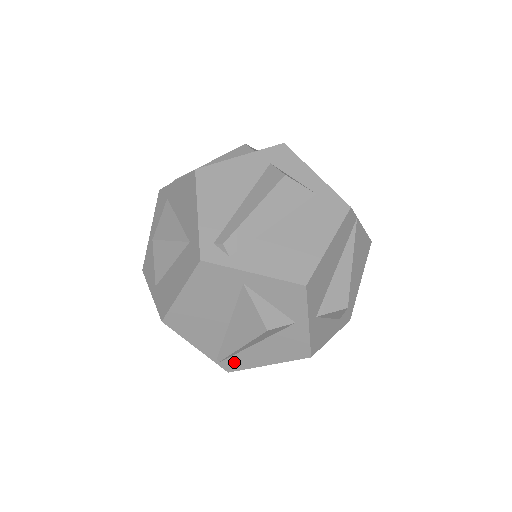
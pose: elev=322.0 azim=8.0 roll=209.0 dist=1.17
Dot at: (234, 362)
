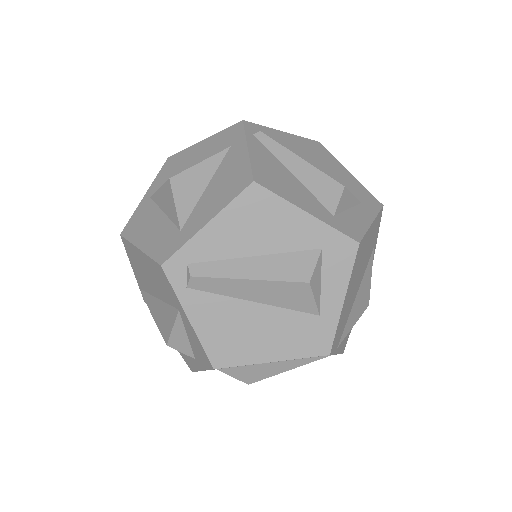
Dot at: occluded
